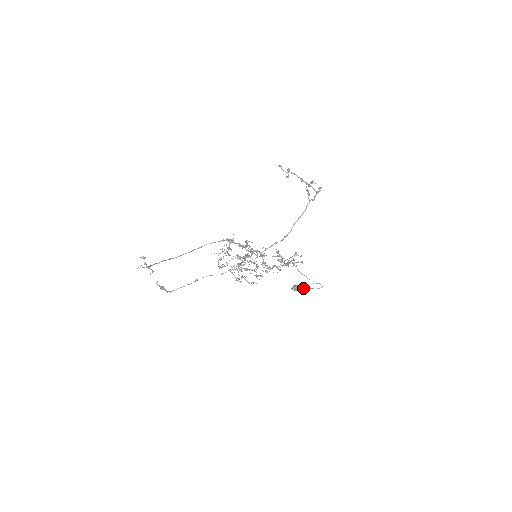
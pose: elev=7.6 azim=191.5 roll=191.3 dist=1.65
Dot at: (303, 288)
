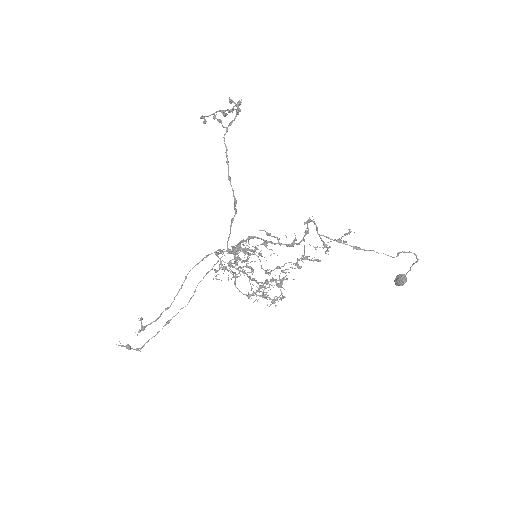
Dot at: occluded
